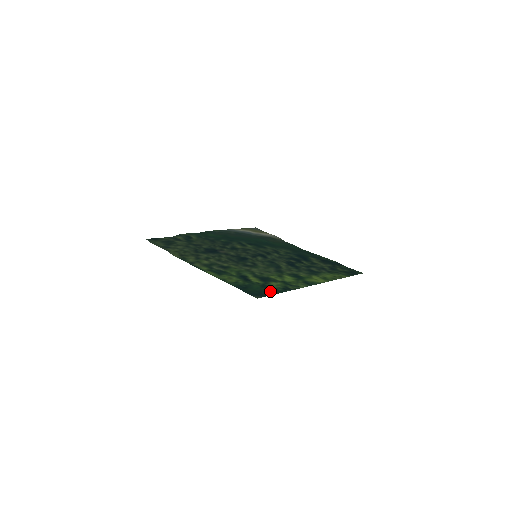
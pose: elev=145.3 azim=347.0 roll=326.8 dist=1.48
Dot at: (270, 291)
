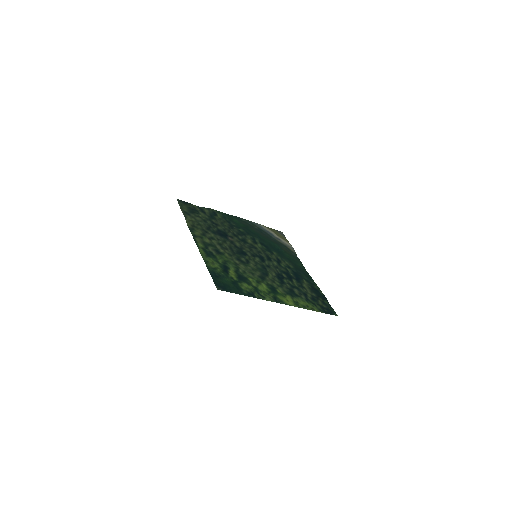
Dot at: (235, 289)
